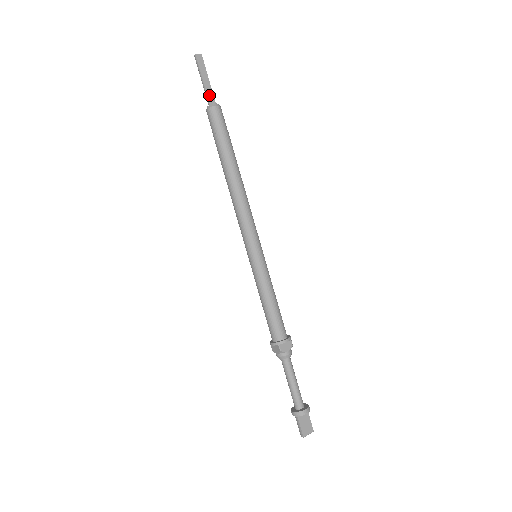
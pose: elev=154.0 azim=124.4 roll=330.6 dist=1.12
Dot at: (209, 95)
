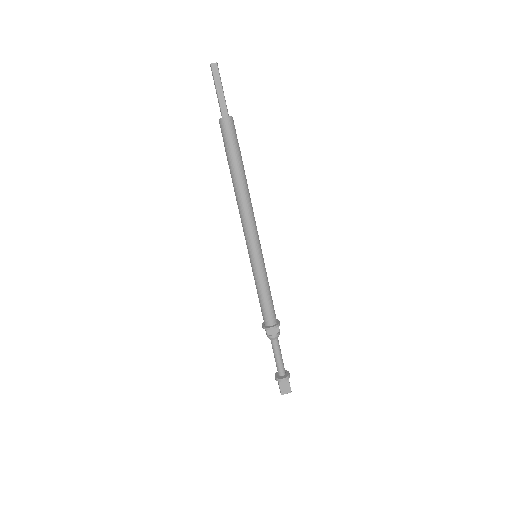
Dot at: (222, 107)
